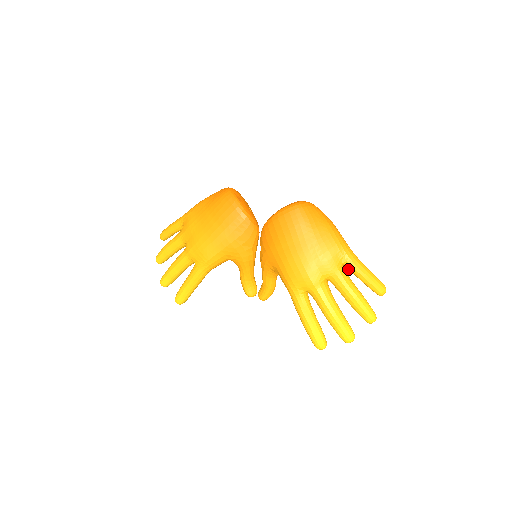
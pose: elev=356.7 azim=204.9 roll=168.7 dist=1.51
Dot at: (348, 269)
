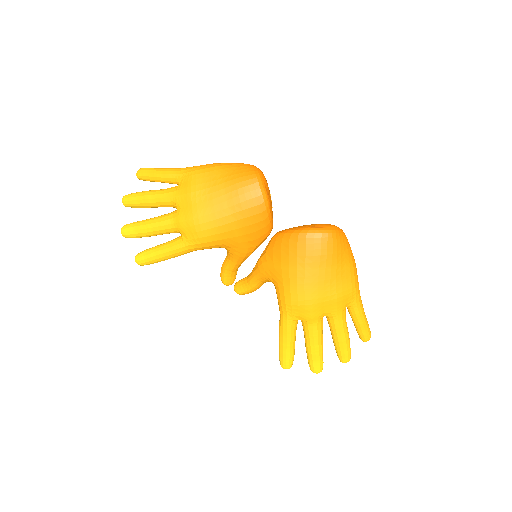
Dot at: (348, 311)
